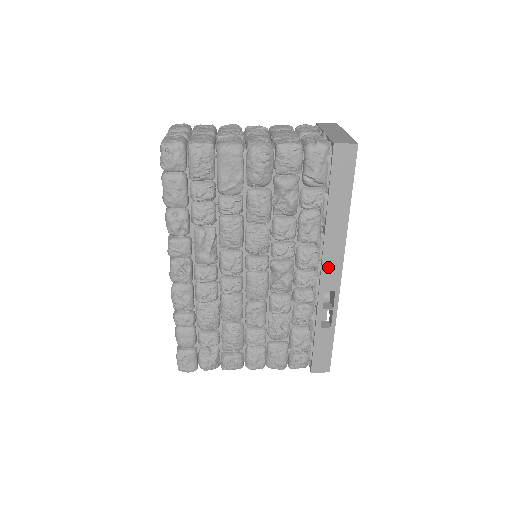
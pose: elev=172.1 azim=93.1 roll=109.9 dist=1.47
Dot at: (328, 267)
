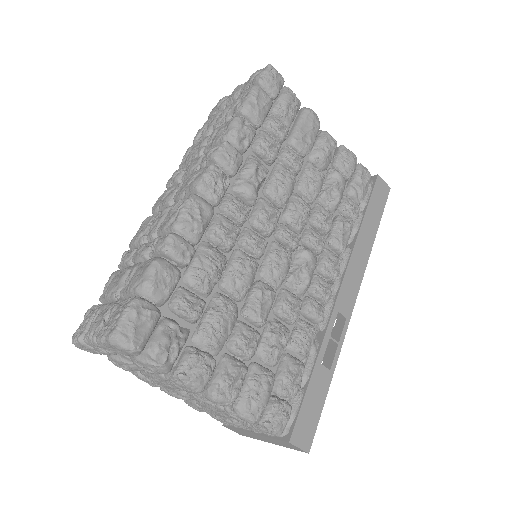
Dot at: (348, 284)
